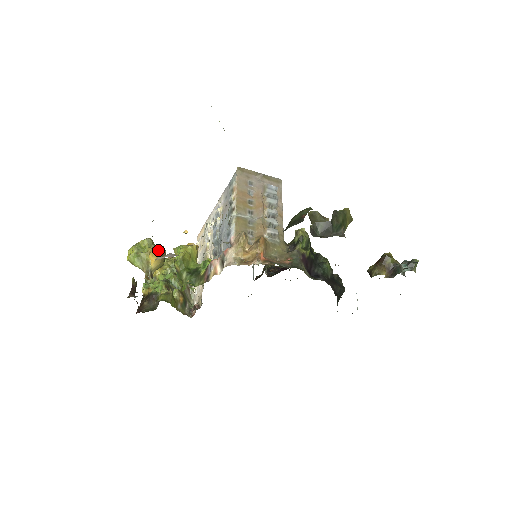
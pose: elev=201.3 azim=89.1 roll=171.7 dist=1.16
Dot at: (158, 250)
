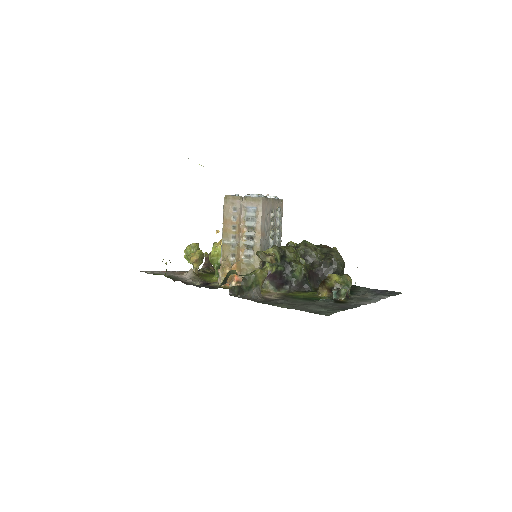
Dot at: (192, 259)
